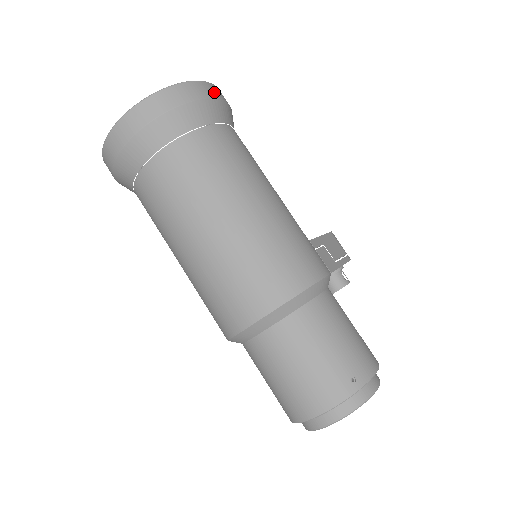
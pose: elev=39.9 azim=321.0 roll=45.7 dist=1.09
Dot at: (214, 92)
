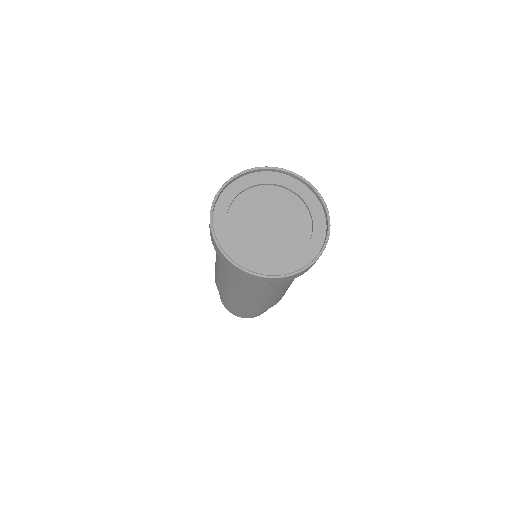
Dot at: occluded
